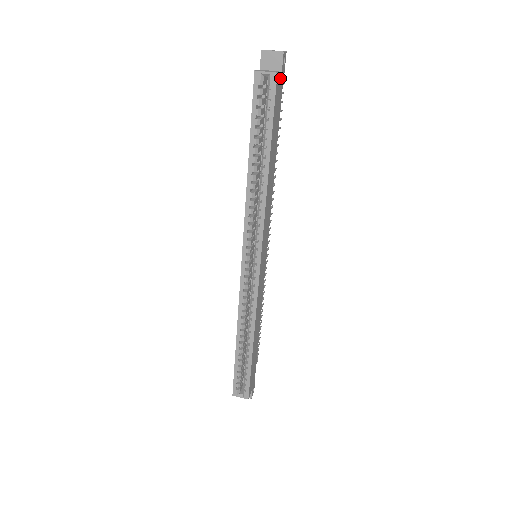
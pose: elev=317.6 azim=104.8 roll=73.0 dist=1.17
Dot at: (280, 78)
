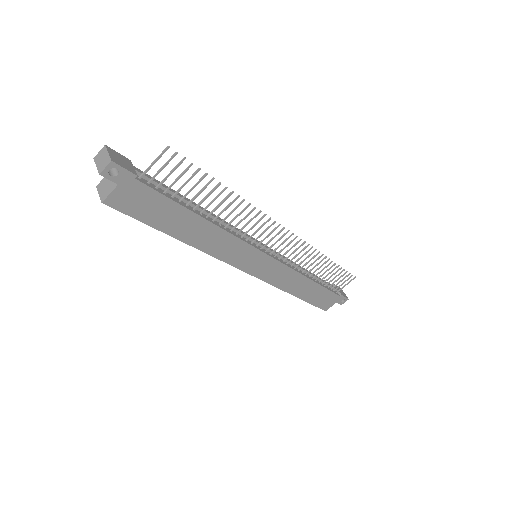
Dot at: (121, 190)
